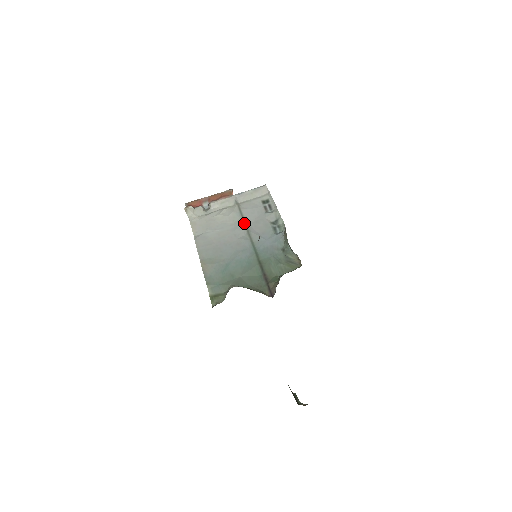
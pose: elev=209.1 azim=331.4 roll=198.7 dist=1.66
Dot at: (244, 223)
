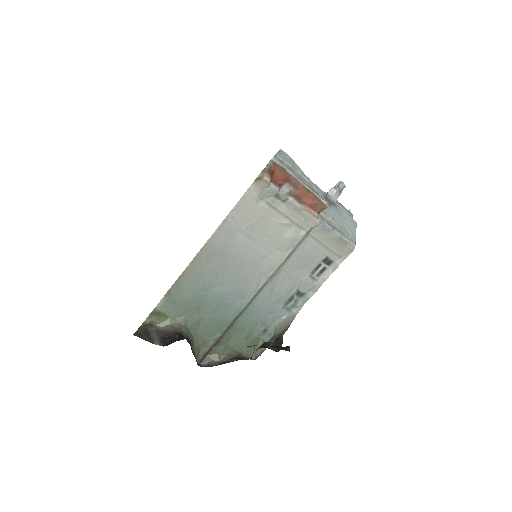
Dot at: (280, 266)
